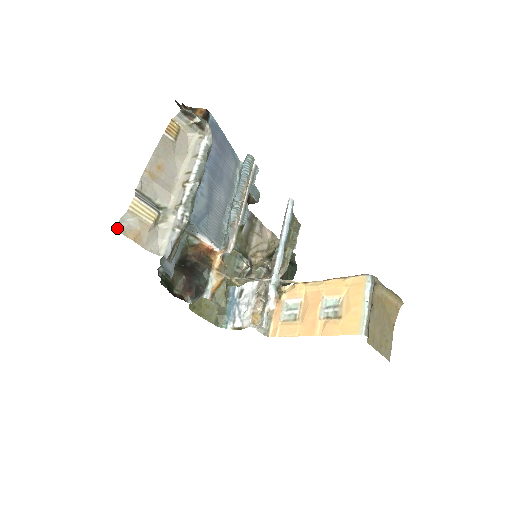
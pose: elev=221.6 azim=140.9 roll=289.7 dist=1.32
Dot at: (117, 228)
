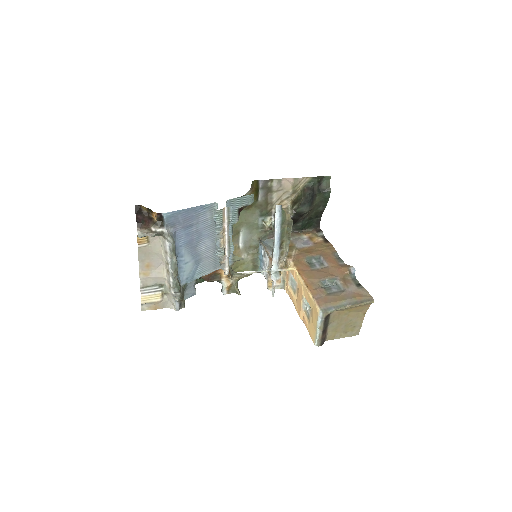
Dot at: (142, 309)
